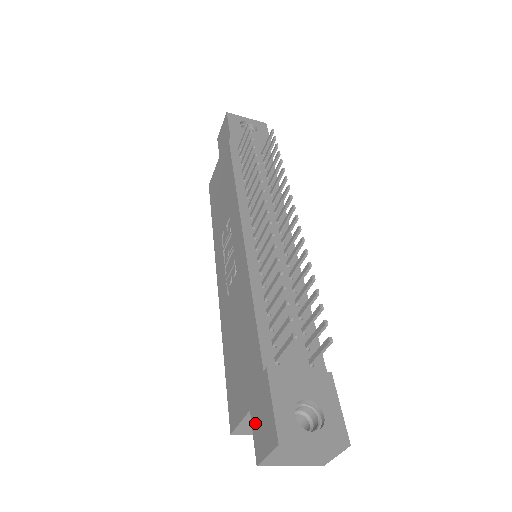
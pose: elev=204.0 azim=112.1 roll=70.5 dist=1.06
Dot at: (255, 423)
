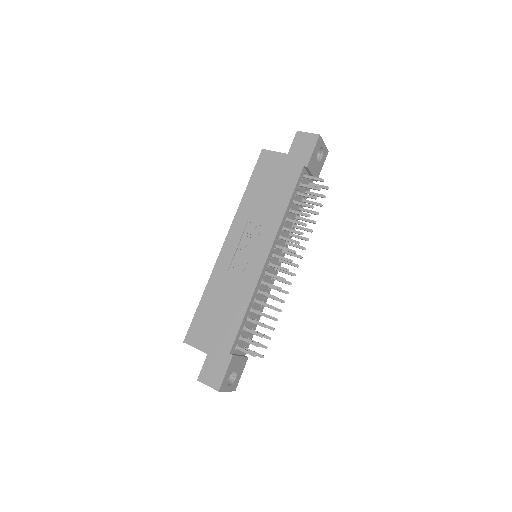
Dot at: (208, 364)
